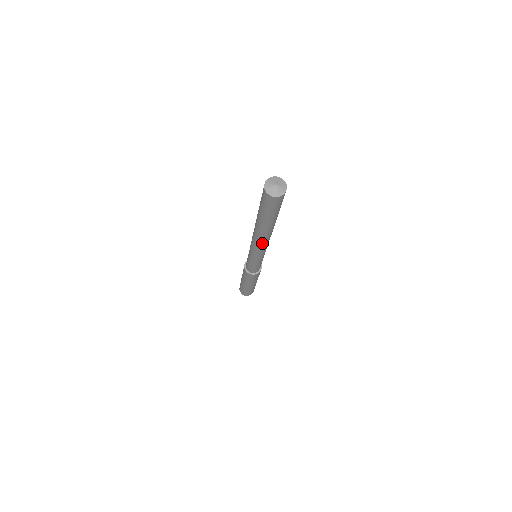
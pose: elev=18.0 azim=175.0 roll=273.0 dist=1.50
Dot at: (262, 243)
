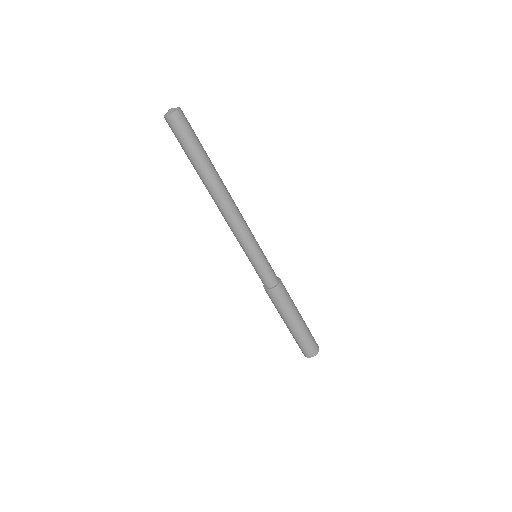
Dot at: (227, 209)
